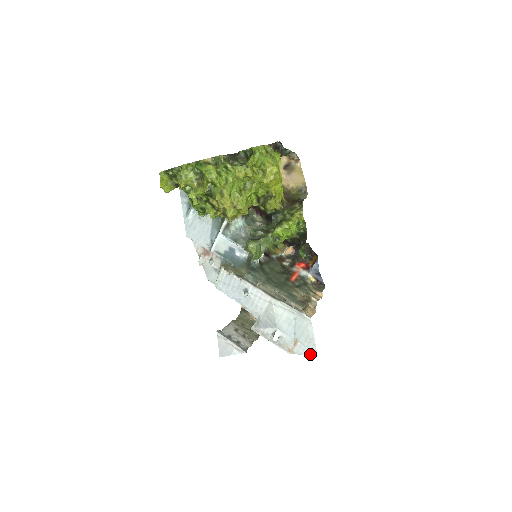
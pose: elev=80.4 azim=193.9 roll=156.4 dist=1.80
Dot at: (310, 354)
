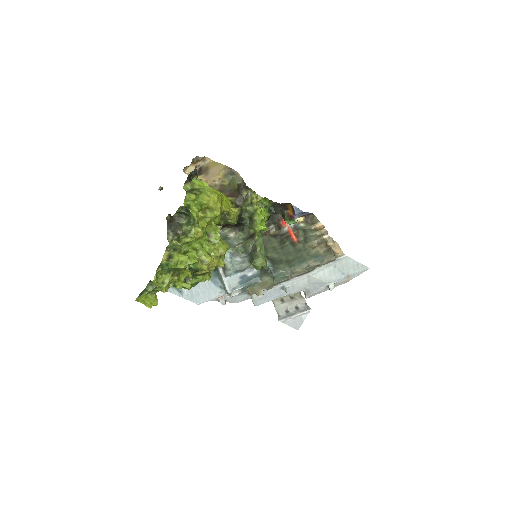
Dot at: occluded
